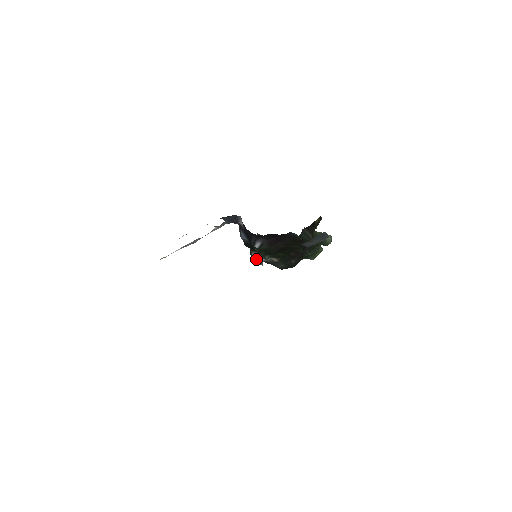
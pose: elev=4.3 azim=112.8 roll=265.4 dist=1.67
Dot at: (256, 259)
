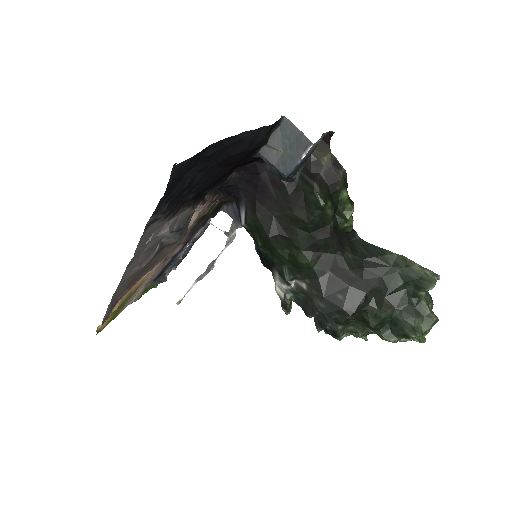
Dot at: (279, 291)
